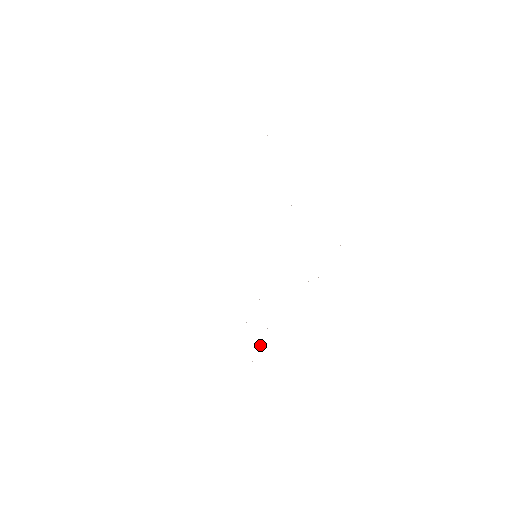
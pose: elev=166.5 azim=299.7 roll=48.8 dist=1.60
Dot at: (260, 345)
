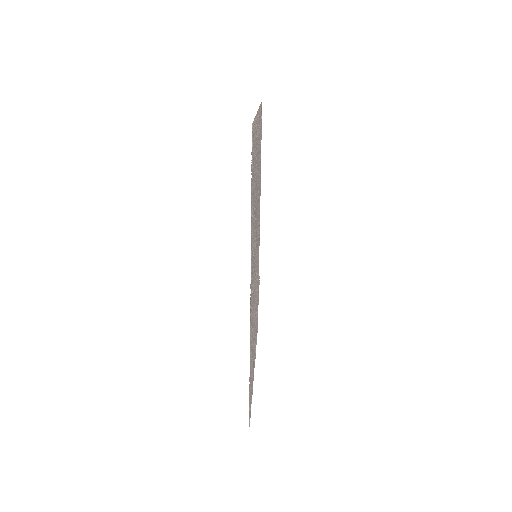
Dot at: occluded
